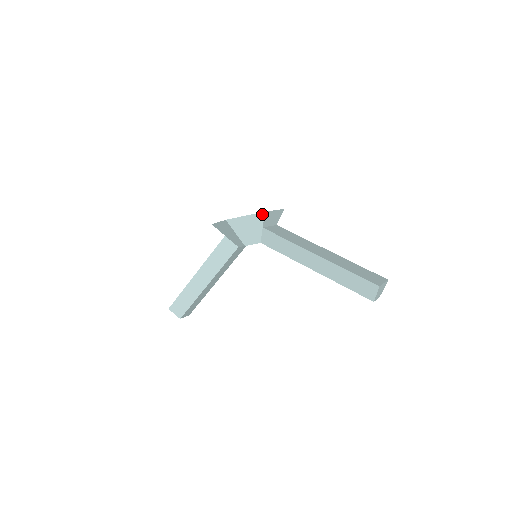
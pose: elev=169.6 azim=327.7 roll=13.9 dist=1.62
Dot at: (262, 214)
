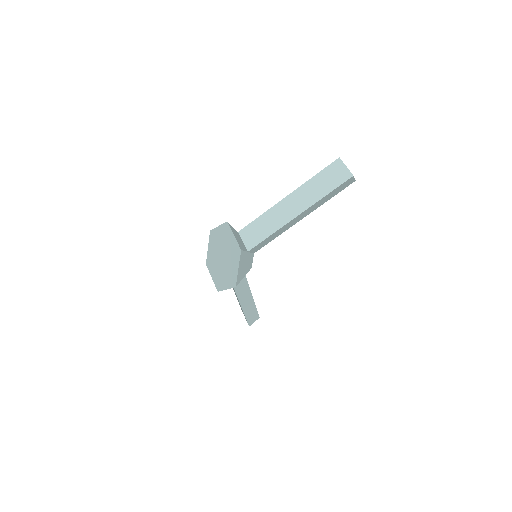
Dot at: (241, 253)
